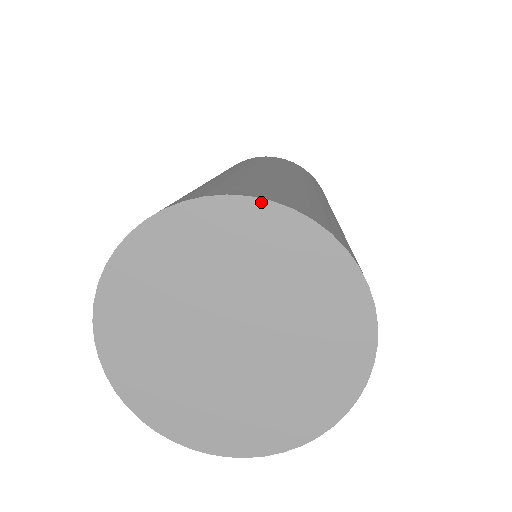
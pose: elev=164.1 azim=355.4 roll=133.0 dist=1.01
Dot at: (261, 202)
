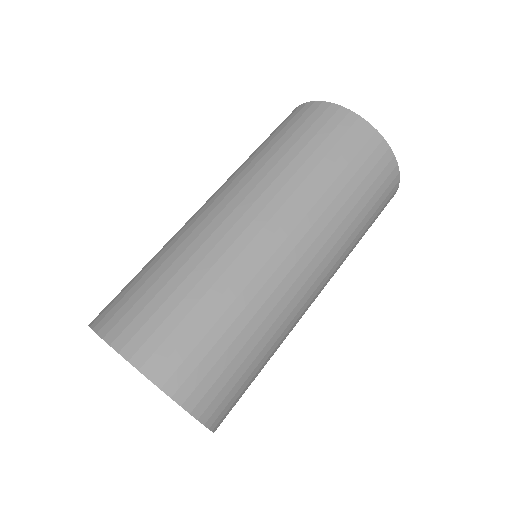
Dot at: occluded
